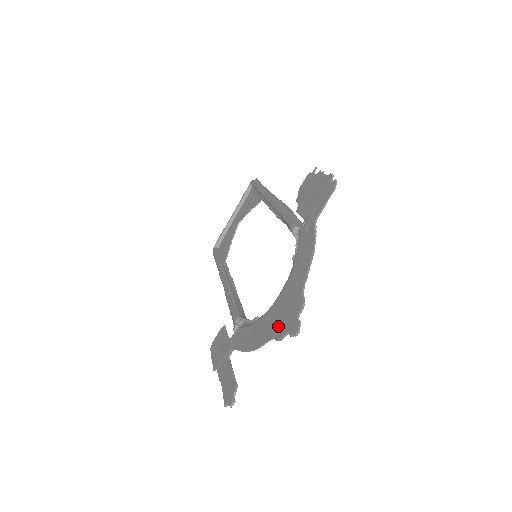
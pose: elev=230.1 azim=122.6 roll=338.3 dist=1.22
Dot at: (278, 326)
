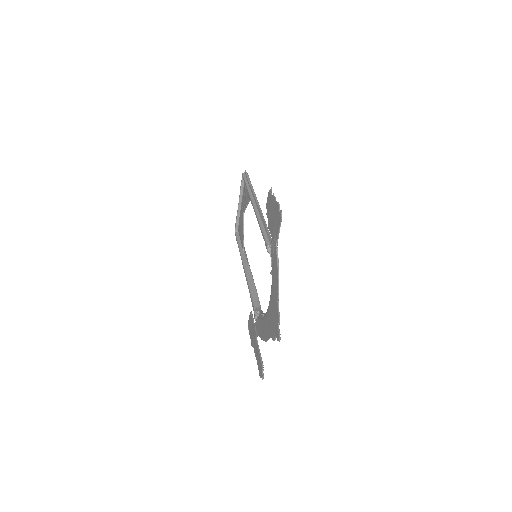
Dot at: (272, 329)
